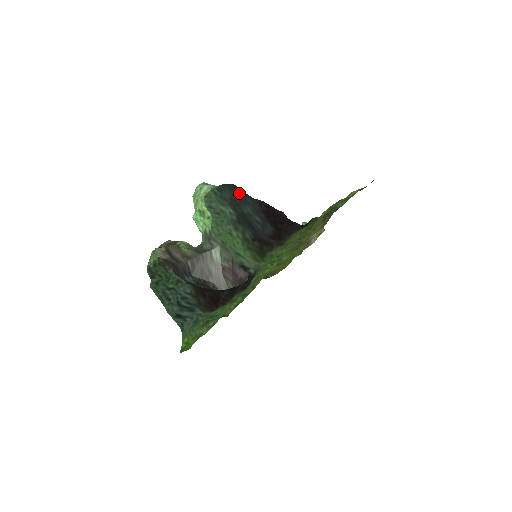
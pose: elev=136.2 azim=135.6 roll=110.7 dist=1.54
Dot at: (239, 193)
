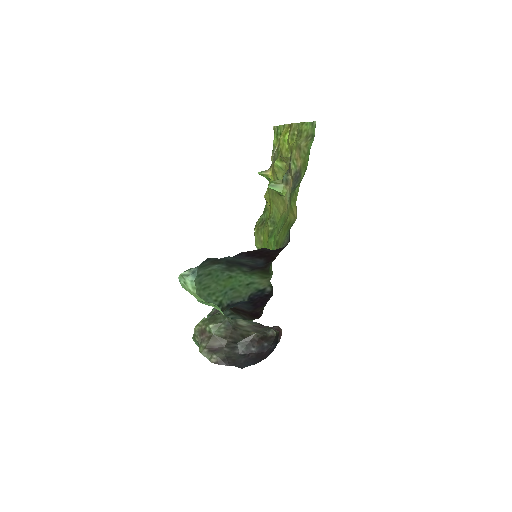
Dot at: (215, 259)
